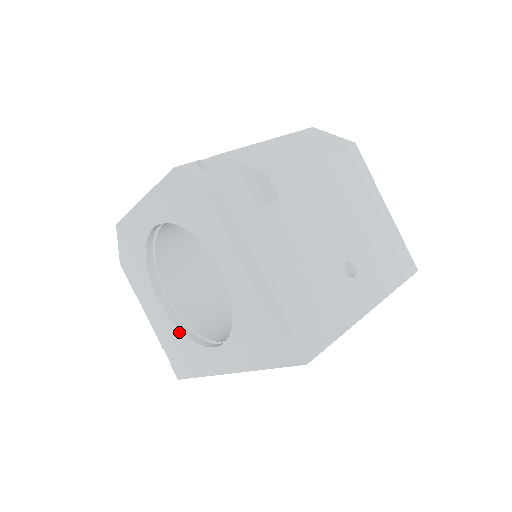
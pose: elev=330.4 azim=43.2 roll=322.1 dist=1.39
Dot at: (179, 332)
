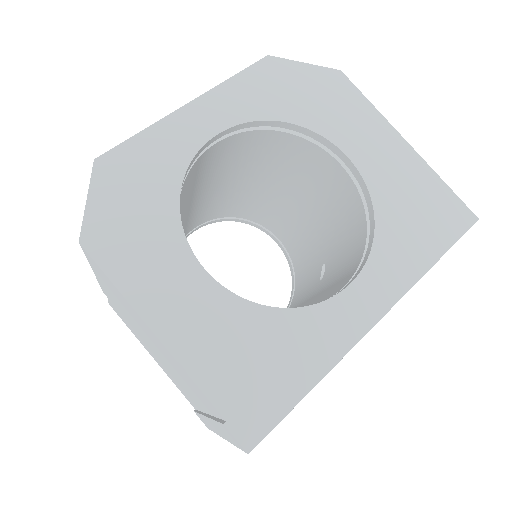
Dot at: (261, 310)
